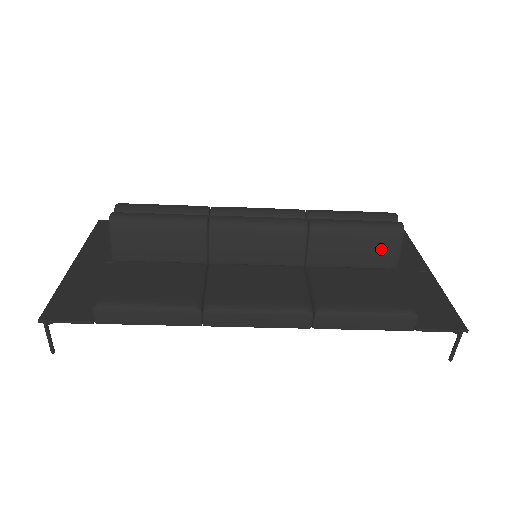
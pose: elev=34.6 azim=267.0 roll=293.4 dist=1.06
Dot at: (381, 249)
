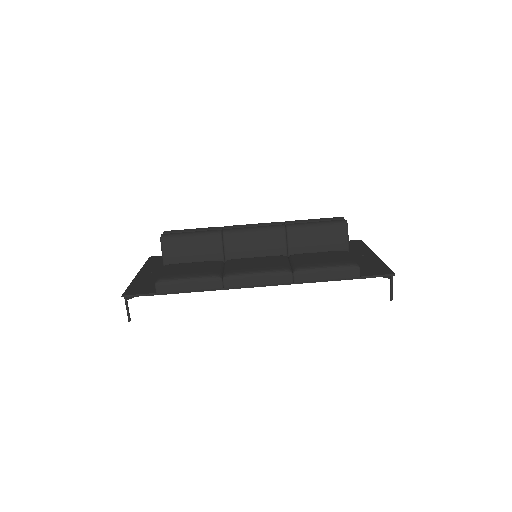
Dot at: (335, 237)
